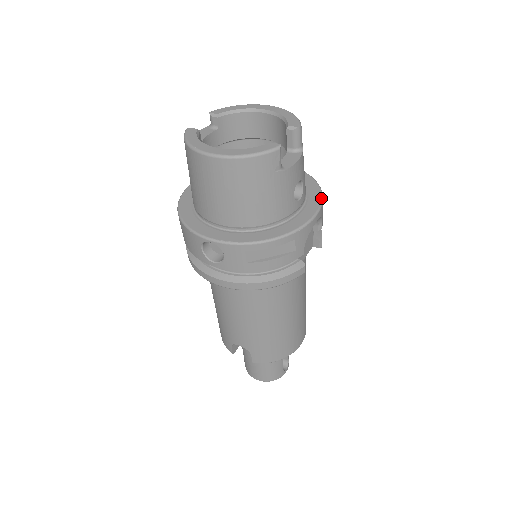
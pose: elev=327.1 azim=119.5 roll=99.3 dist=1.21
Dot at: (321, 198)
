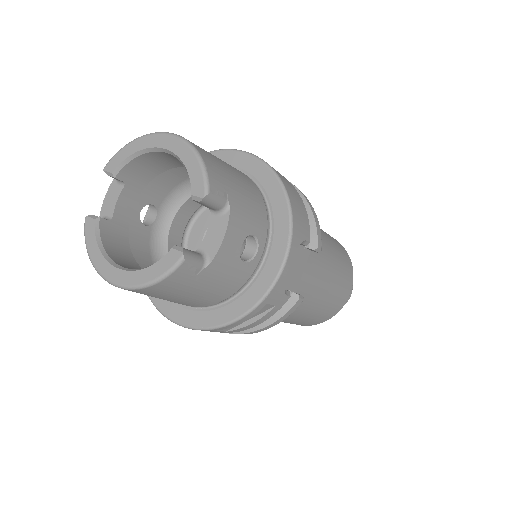
Dot at: (289, 226)
